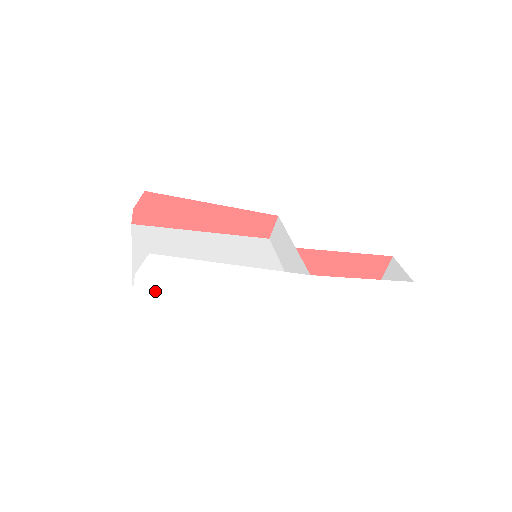
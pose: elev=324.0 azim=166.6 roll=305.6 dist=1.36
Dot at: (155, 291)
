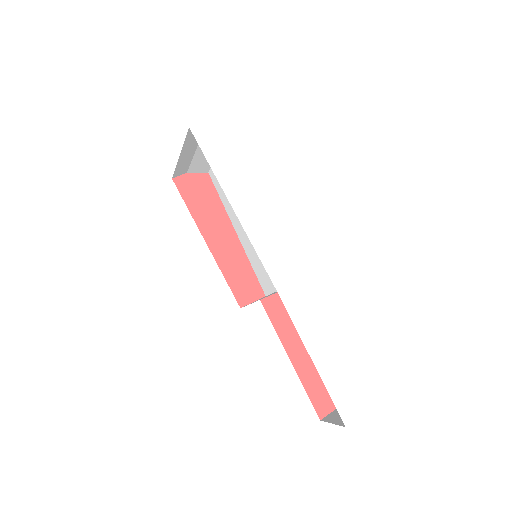
Dot at: (201, 146)
